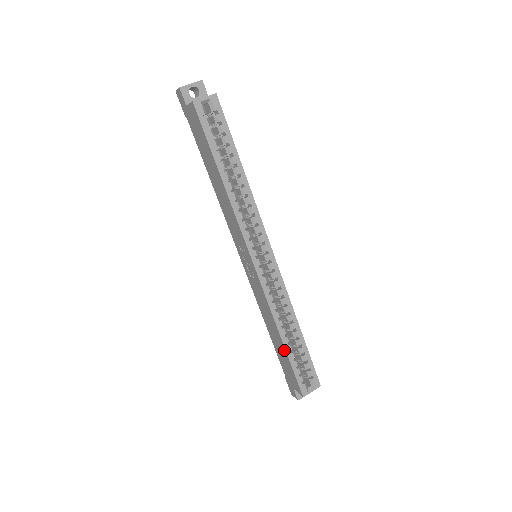
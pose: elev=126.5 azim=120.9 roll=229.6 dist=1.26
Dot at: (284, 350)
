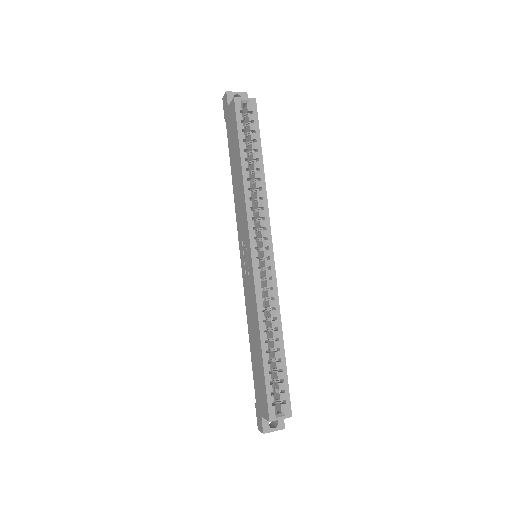
Dot at: (261, 358)
